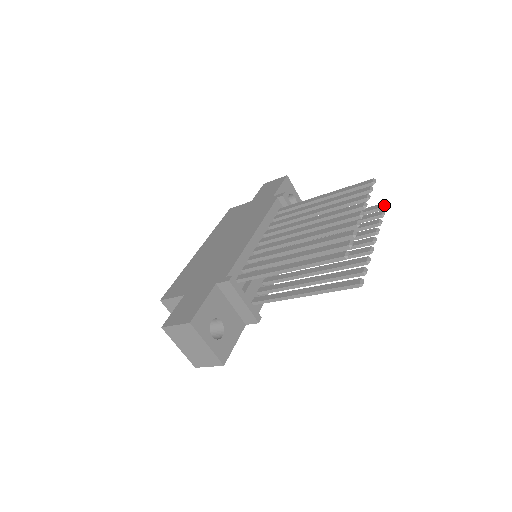
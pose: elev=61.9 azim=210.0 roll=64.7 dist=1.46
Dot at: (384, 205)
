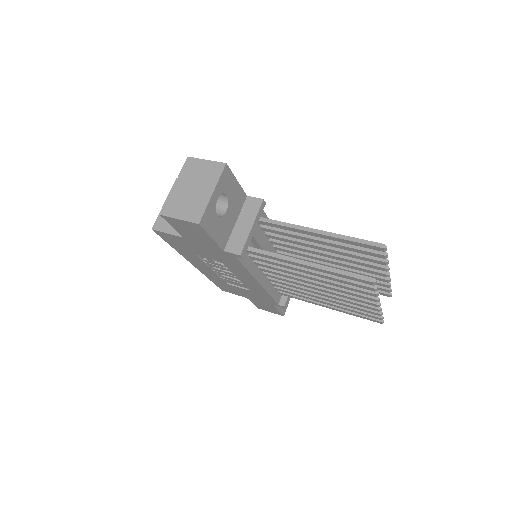
Dot at: occluded
